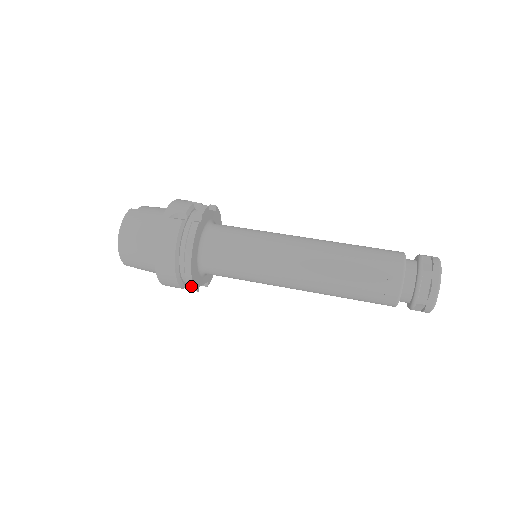
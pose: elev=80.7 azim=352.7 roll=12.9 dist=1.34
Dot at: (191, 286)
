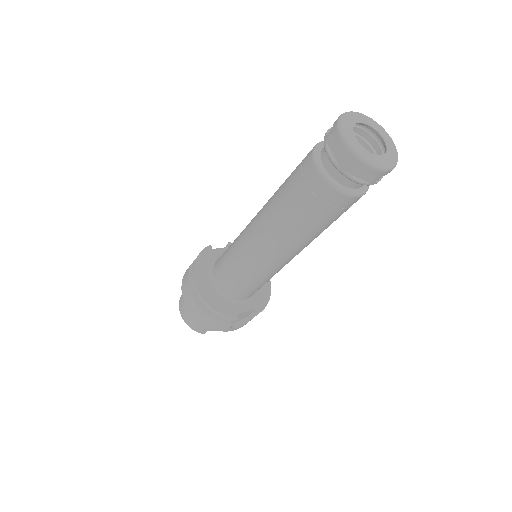
Dot at: (221, 315)
